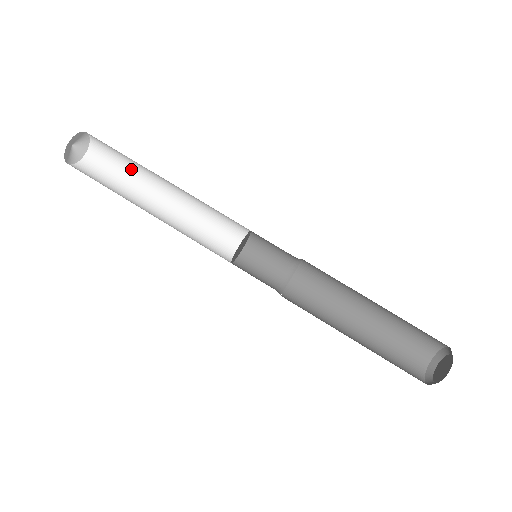
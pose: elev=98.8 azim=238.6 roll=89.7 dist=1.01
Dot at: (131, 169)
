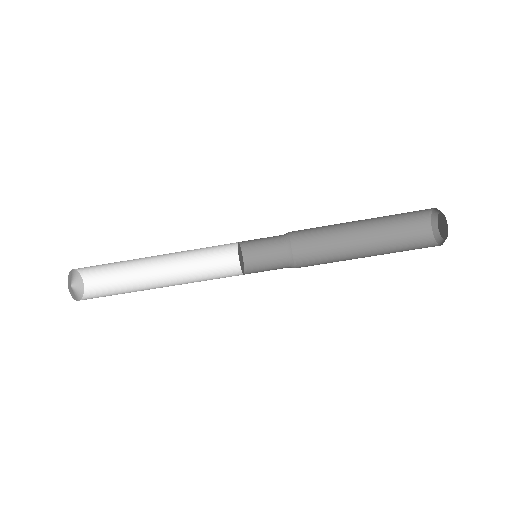
Dot at: (123, 268)
